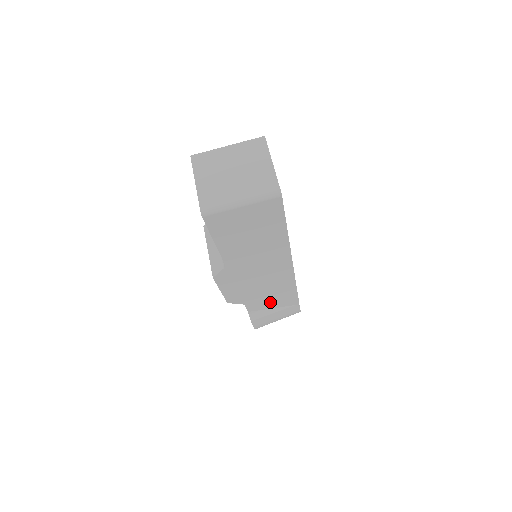
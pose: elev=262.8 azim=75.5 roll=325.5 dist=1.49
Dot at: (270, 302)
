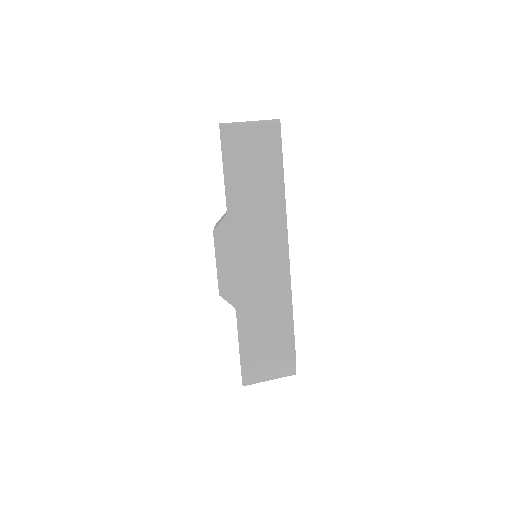
Dot at: (263, 318)
